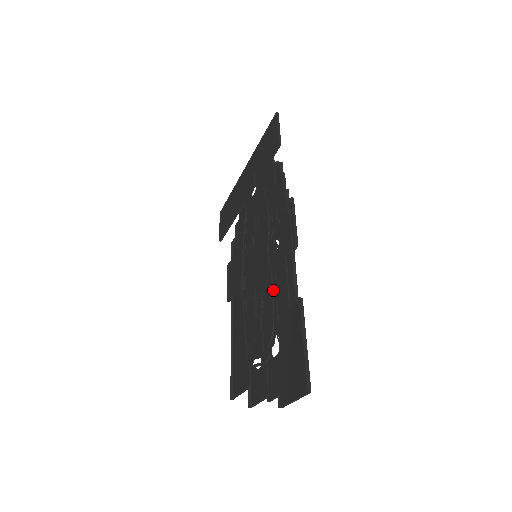
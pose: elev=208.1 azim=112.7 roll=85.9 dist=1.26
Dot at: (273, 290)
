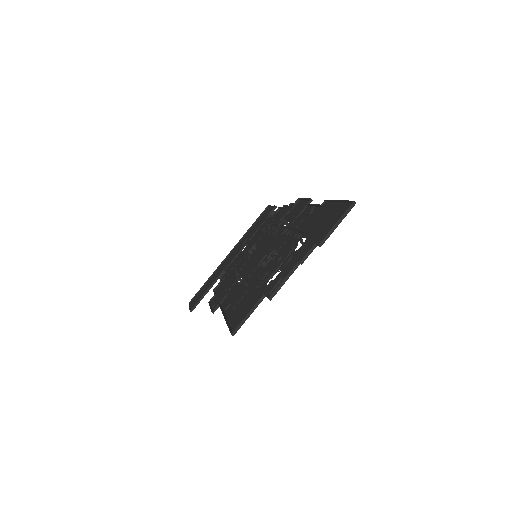
Dot at: occluded
